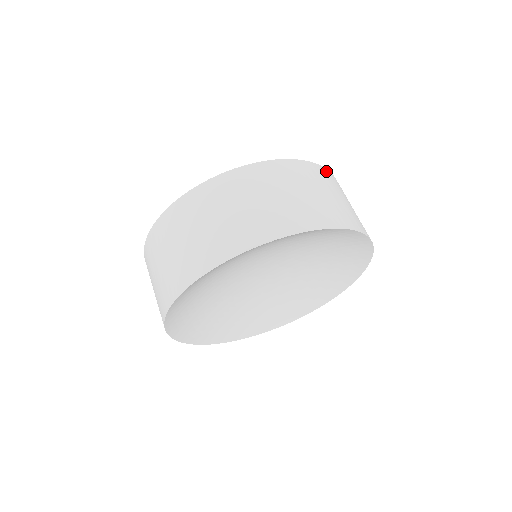
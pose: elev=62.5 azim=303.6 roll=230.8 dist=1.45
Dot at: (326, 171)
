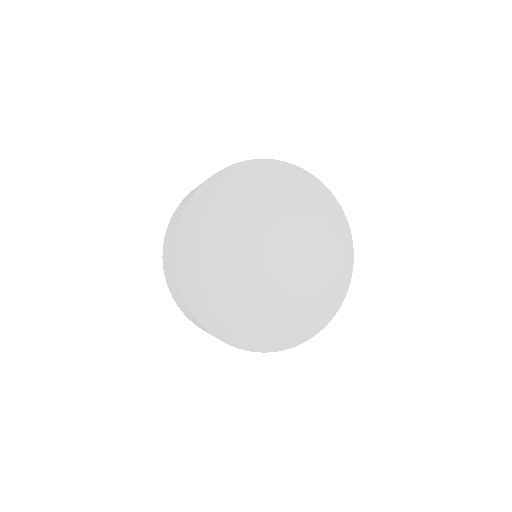
Dot at: occluded
